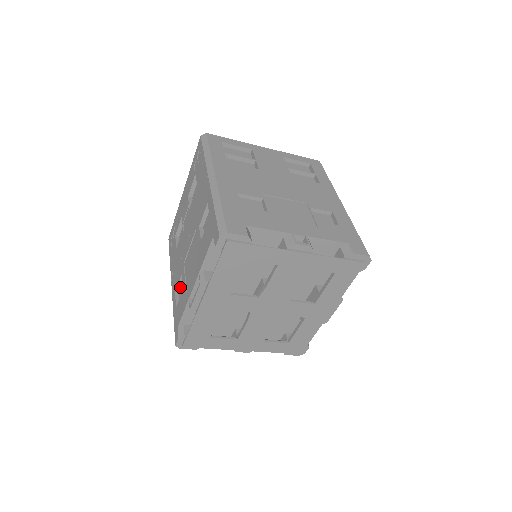
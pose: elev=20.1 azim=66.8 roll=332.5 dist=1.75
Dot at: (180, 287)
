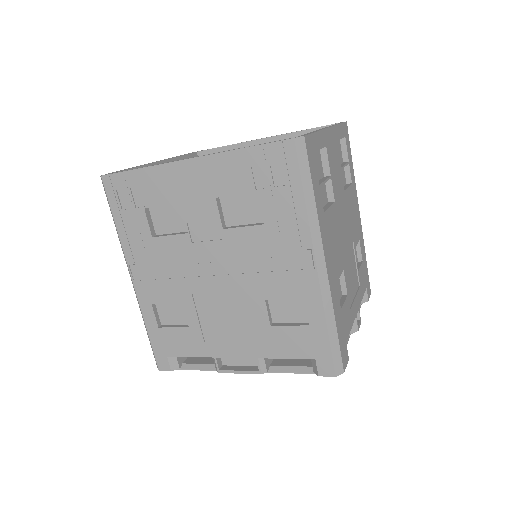
Dot at: (164, 302)
